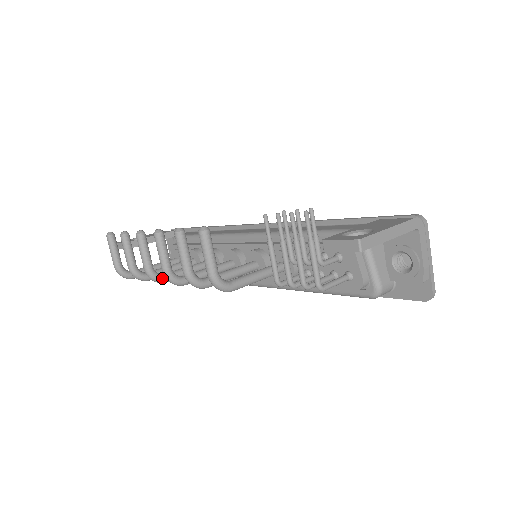
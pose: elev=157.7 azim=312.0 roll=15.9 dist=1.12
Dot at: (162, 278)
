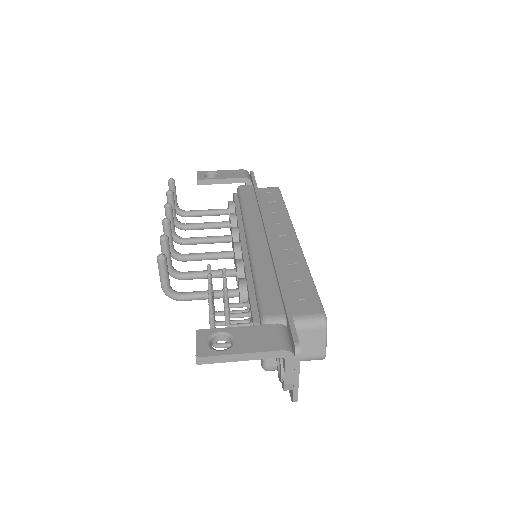
Dot at: (180, 242)
